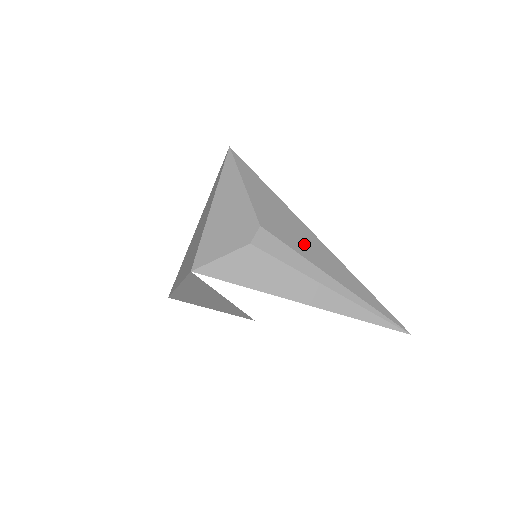
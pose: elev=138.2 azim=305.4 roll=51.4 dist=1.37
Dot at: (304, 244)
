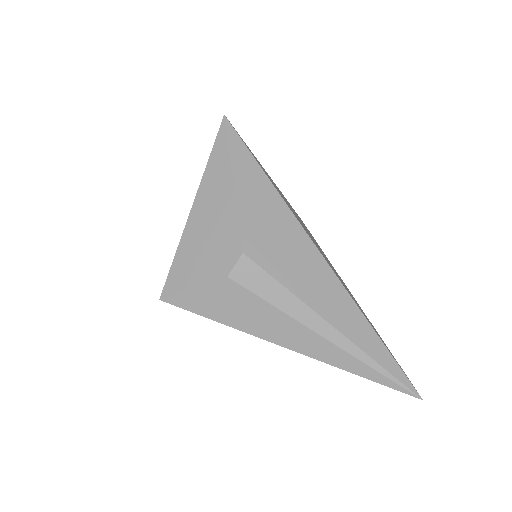
Dot at: (301, 273)
